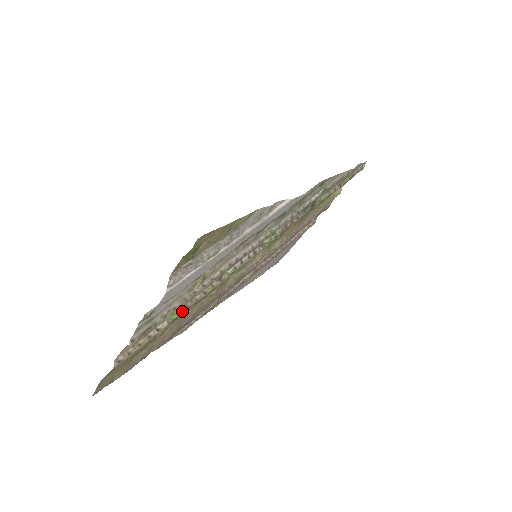
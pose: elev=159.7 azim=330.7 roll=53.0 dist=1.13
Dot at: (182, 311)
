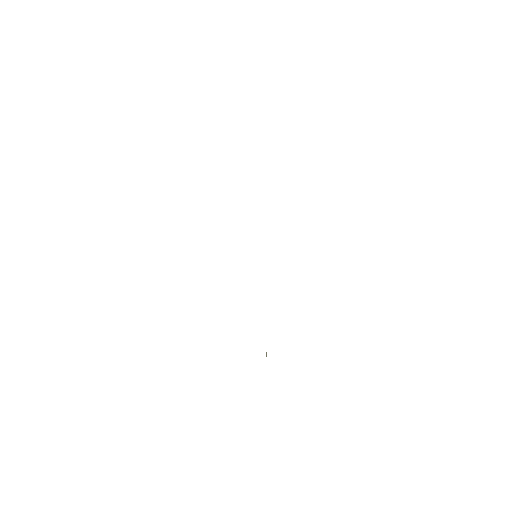
Dot at: occluded
